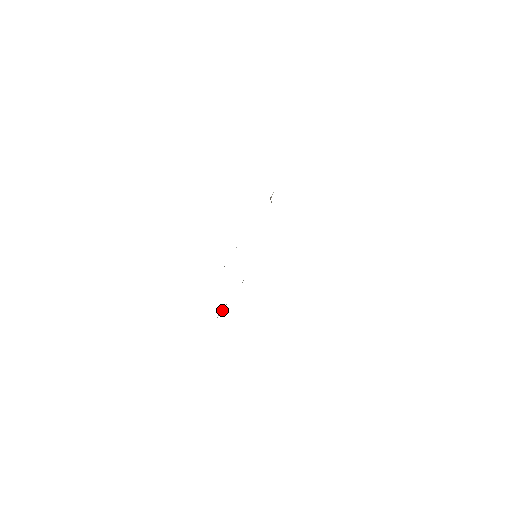
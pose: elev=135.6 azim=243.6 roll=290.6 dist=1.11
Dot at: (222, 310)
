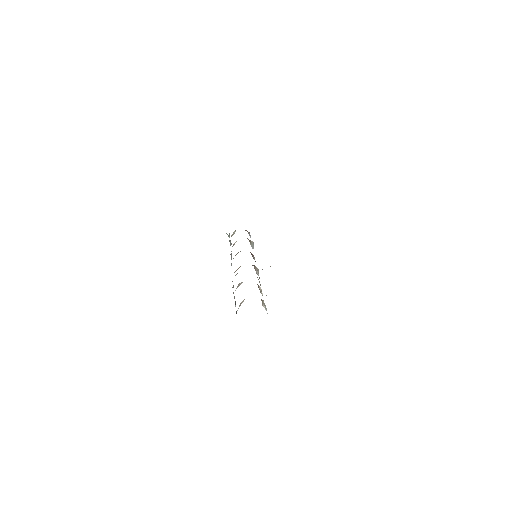
Dot at: occluded
